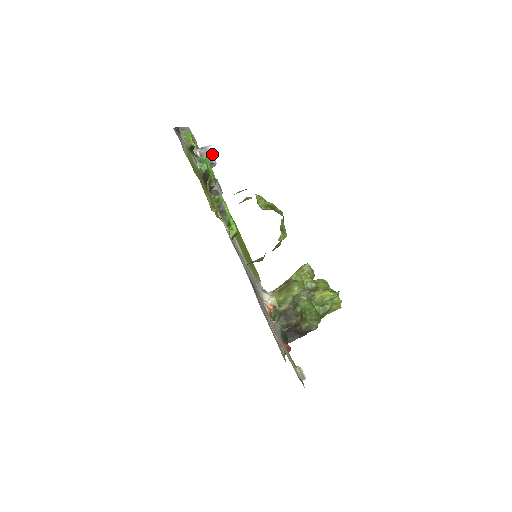
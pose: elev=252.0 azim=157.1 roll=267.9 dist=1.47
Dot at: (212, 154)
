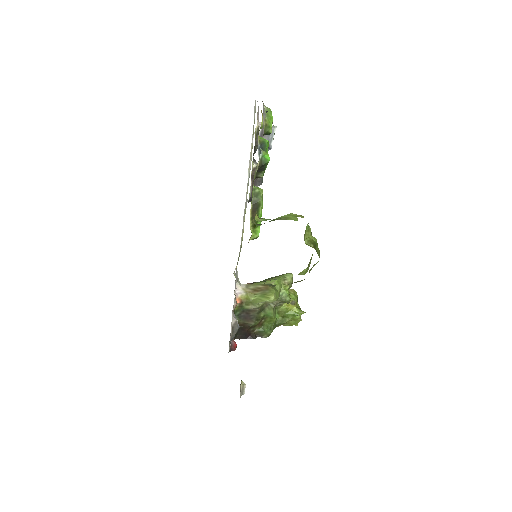
Dot at: (273, 137)
